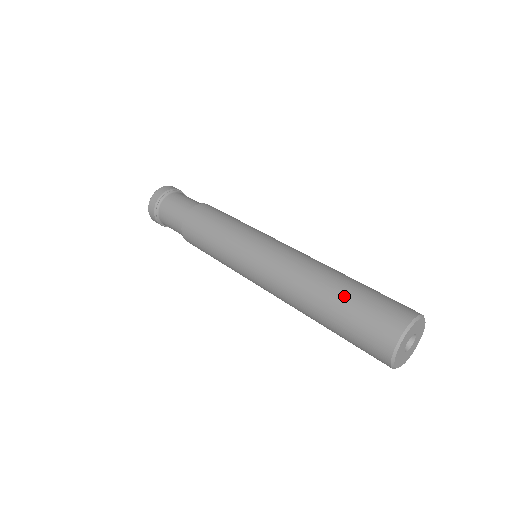
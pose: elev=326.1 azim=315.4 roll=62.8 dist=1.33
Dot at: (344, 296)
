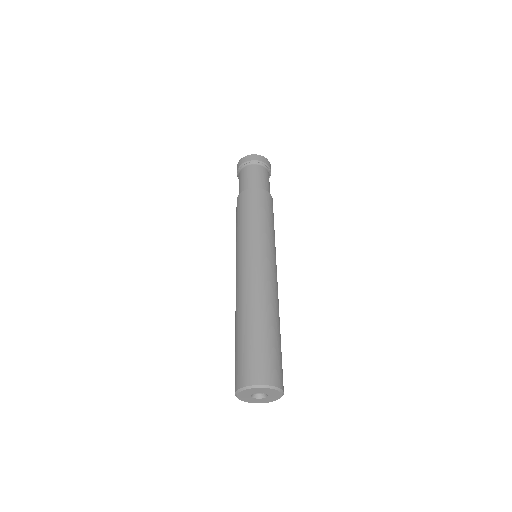
Dot at: (265, 332)
